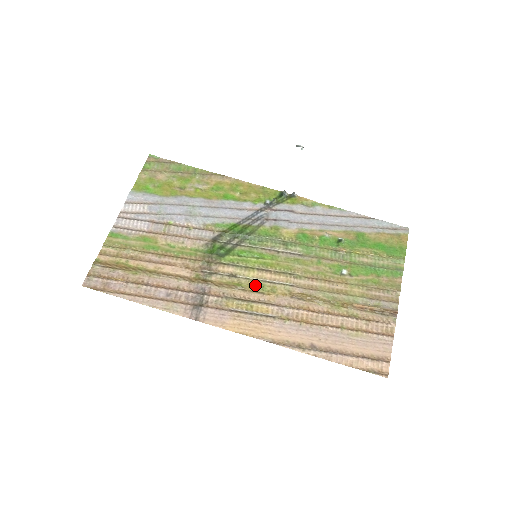
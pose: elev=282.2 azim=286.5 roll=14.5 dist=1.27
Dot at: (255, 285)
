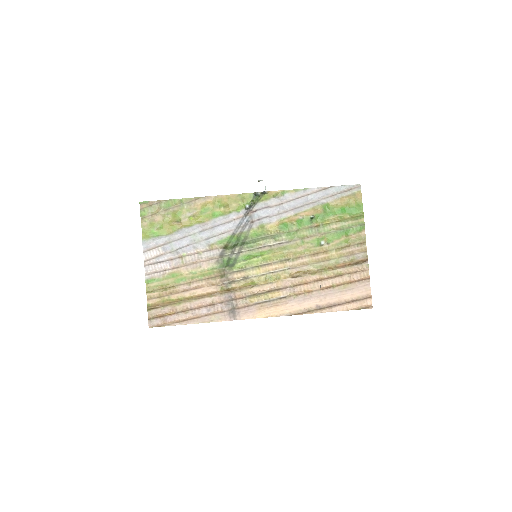
Dot at: (264, 279)
